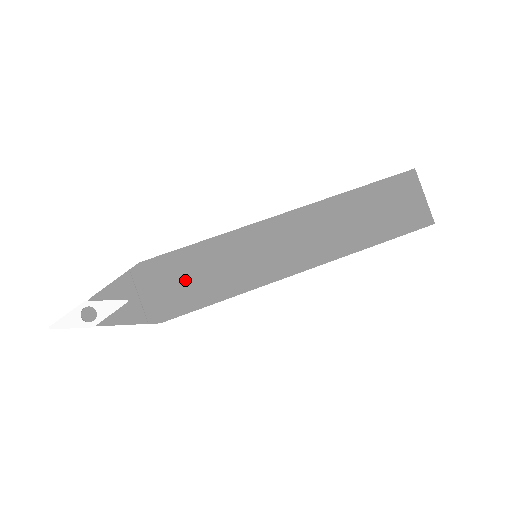
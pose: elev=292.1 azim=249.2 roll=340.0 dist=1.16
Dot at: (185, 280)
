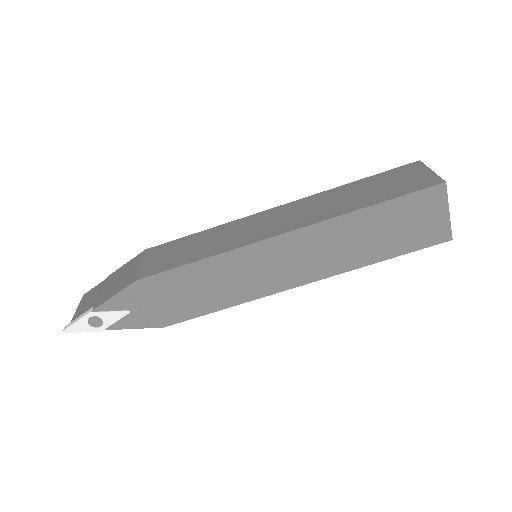
Dot at: (183, 294)
